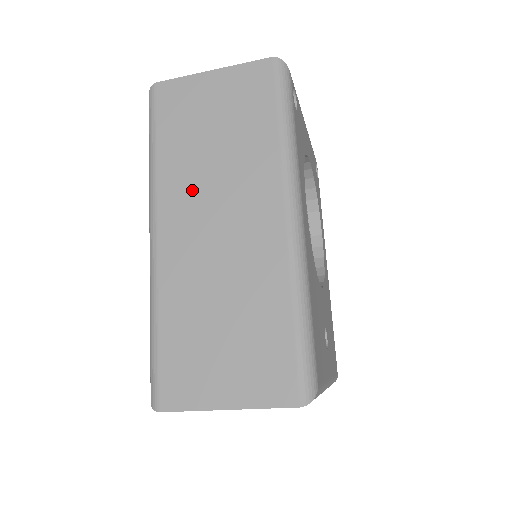
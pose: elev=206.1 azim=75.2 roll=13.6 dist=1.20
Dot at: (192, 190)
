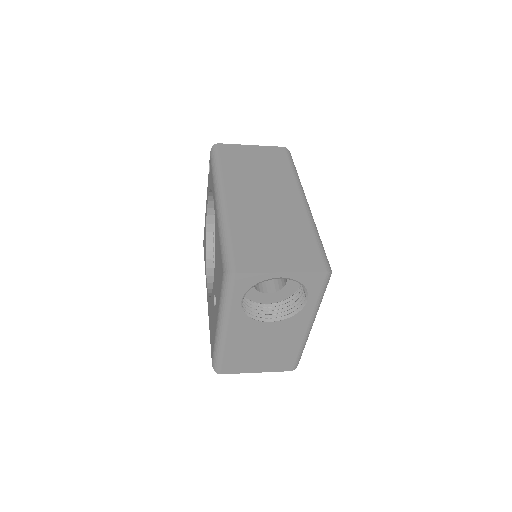
Dot at: (246, 184)
